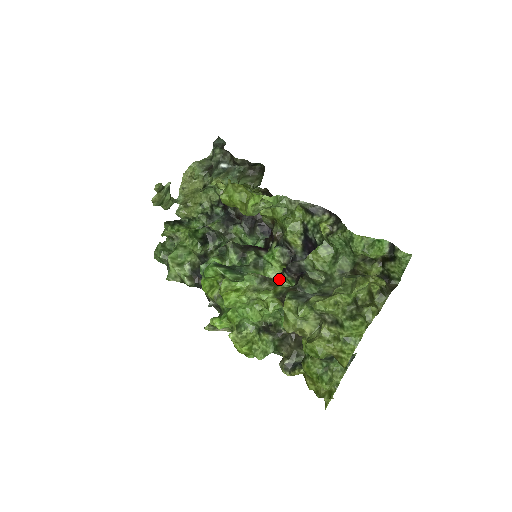
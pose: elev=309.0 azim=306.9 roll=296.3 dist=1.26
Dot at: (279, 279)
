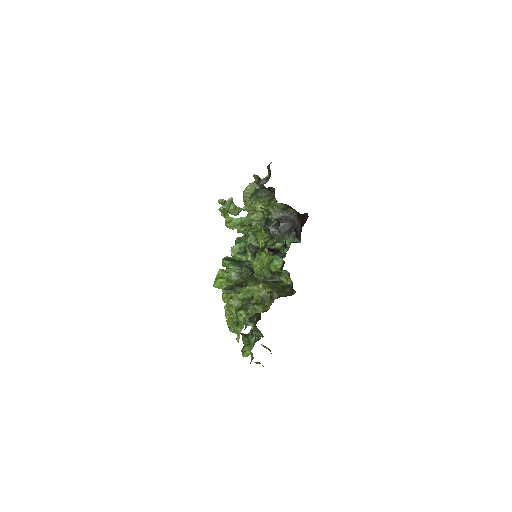
Dot at: occluded
